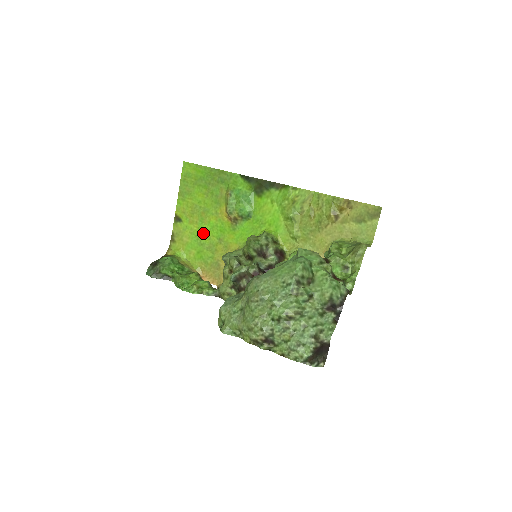
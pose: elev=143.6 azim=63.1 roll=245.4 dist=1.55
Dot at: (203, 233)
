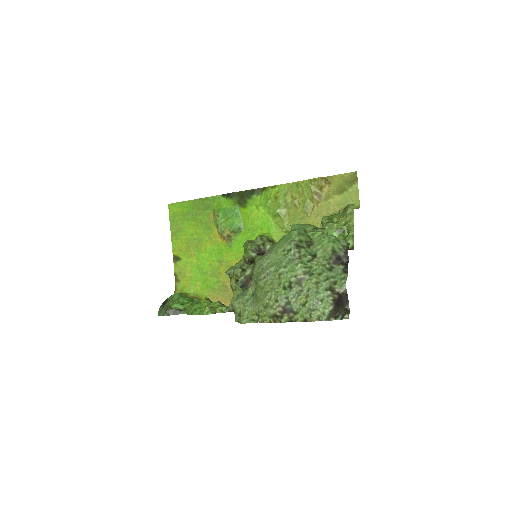
Dot at: (203, 262)
